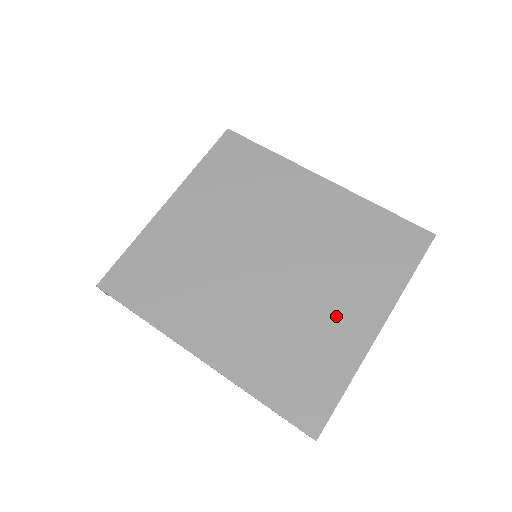
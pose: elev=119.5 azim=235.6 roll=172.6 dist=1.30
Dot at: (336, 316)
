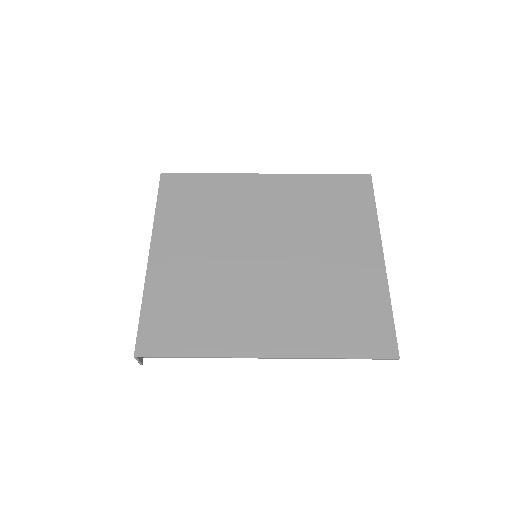
Dot at: (347, 265)
